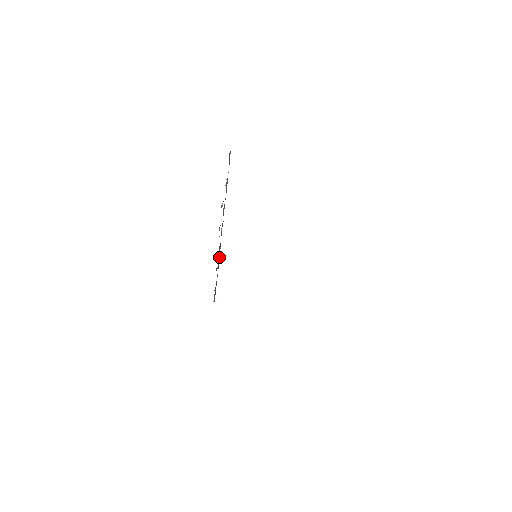
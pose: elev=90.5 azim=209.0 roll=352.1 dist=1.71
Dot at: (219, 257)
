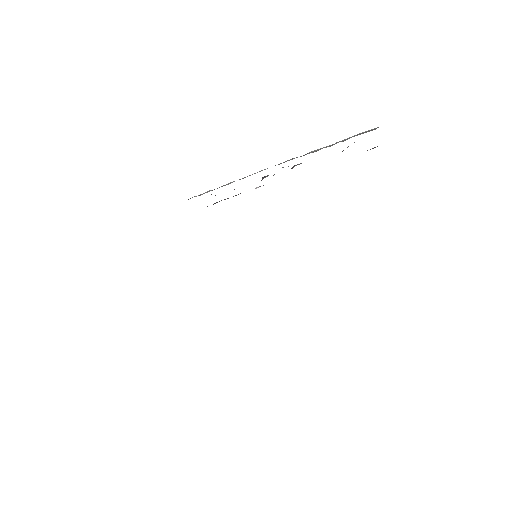
Dot at: occluded
